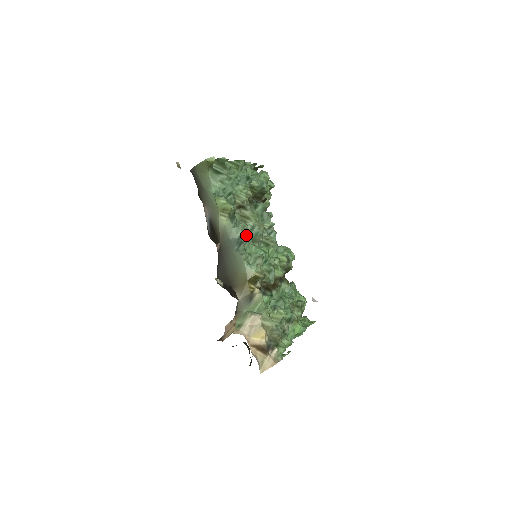
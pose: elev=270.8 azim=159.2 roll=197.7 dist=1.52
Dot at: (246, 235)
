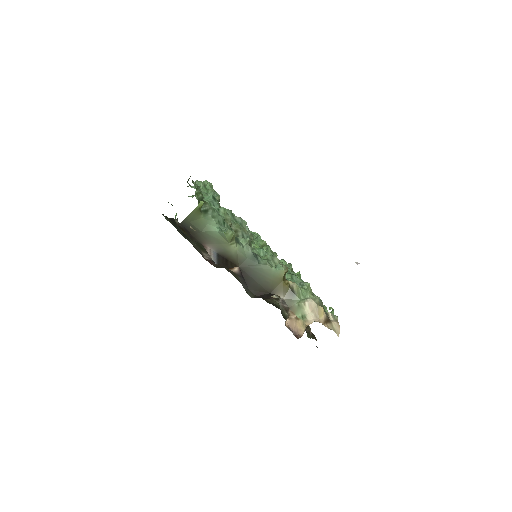
Dot at: occluded
